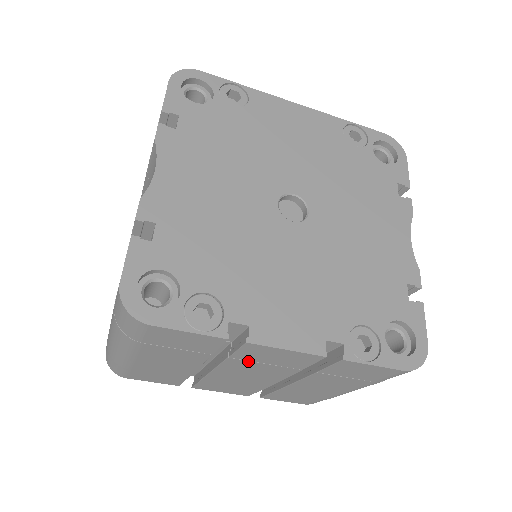
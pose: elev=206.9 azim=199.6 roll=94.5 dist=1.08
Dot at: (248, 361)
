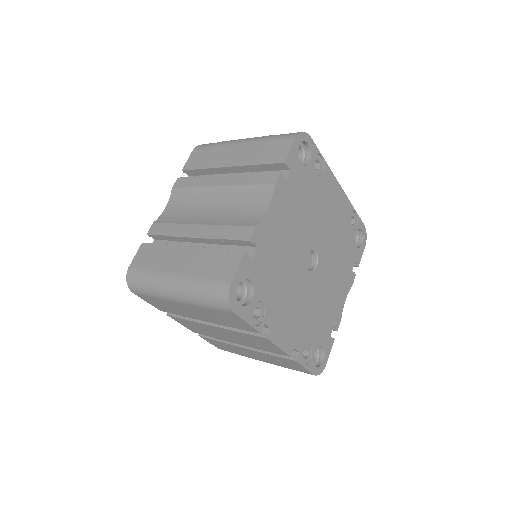
Dot at: (245, 337)
